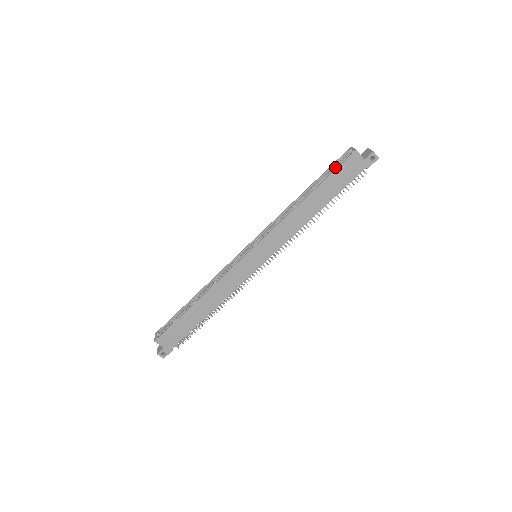
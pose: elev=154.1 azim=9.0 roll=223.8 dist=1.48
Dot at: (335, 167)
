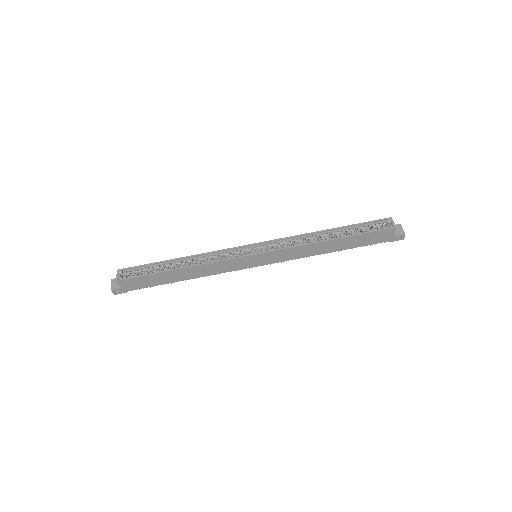
Dot at: (369, 226)
